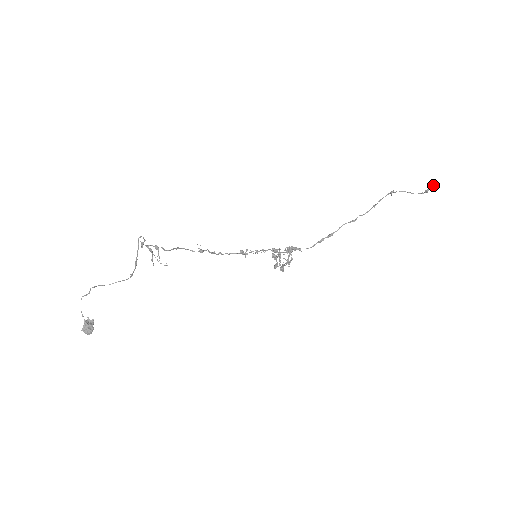
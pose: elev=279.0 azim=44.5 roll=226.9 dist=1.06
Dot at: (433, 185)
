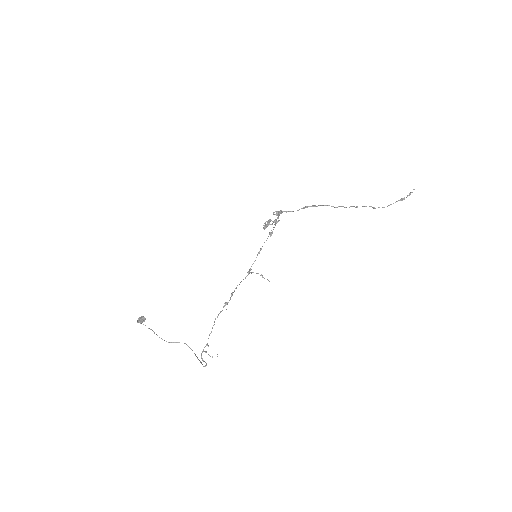
Dot at: occluded
